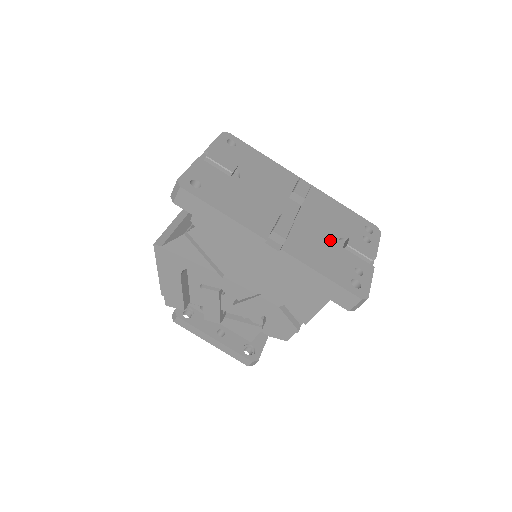
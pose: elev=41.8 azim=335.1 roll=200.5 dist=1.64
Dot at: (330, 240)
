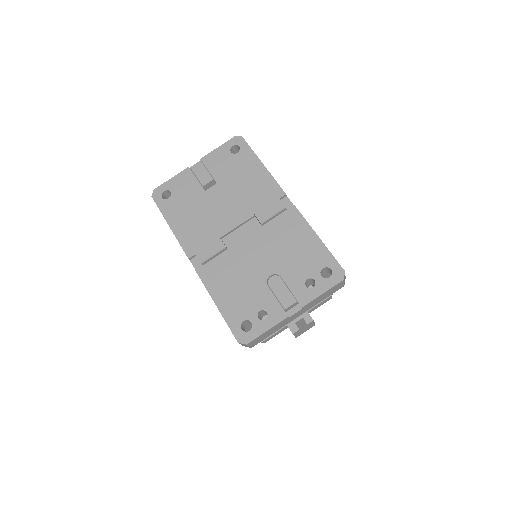
Dot at: (258, 273)
